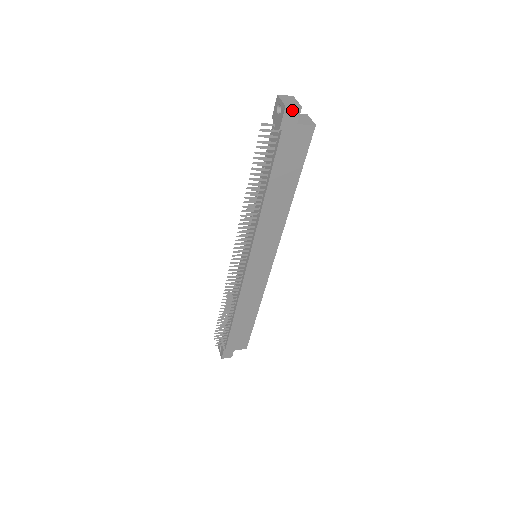
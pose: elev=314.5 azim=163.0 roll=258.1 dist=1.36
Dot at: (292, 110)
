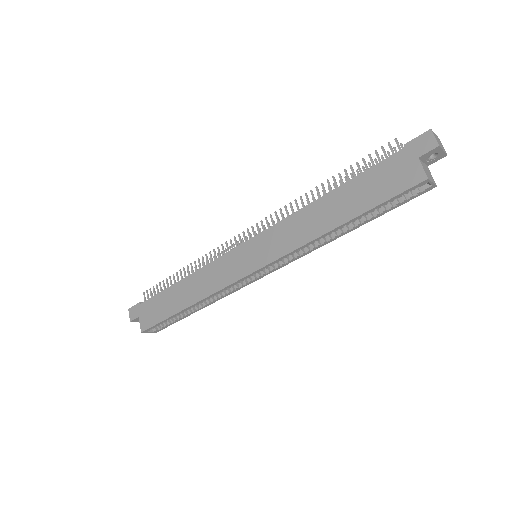
Dot at: (430, 139)
